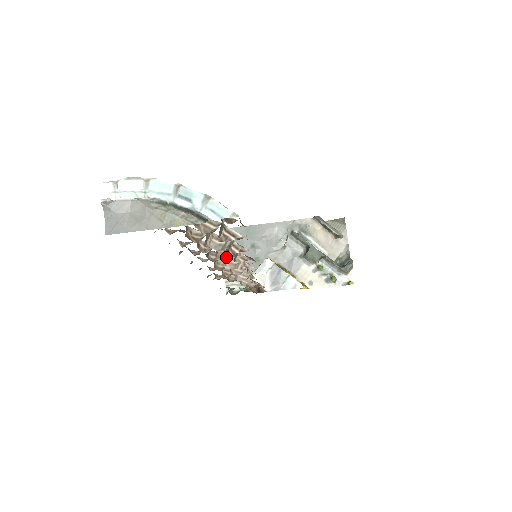
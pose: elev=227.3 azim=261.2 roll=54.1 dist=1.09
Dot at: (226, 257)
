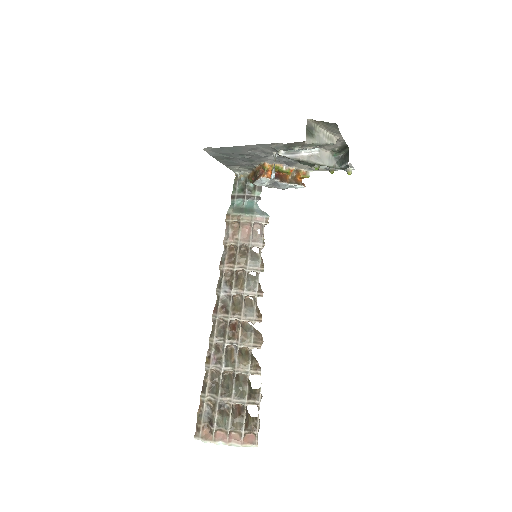
Dot at: (245, 347)
